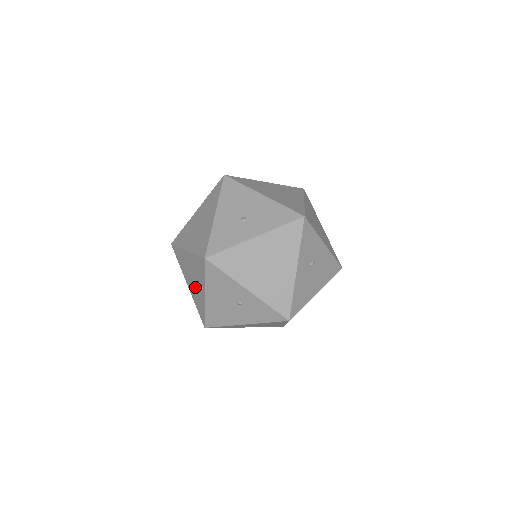
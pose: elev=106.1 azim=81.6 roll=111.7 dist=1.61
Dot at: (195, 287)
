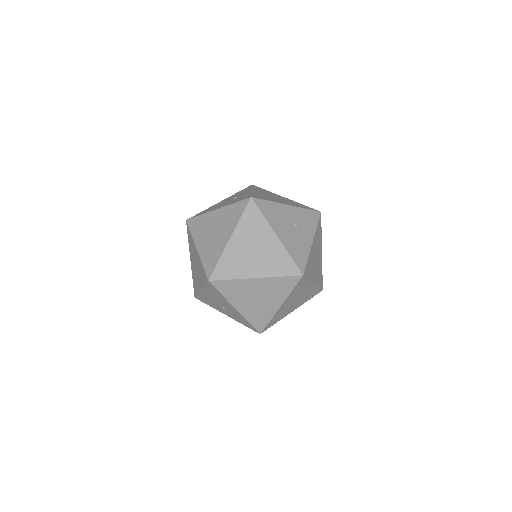
Dot at: occluded
